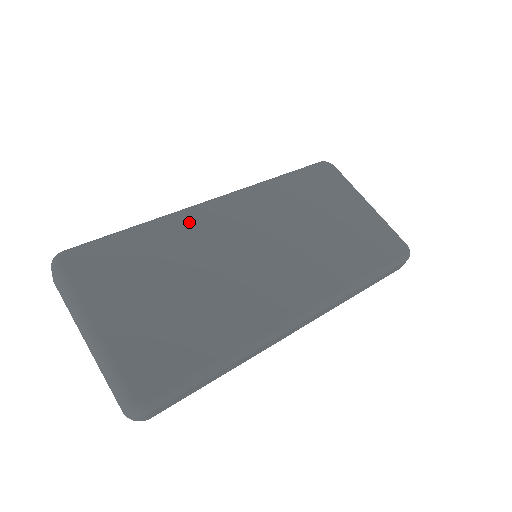
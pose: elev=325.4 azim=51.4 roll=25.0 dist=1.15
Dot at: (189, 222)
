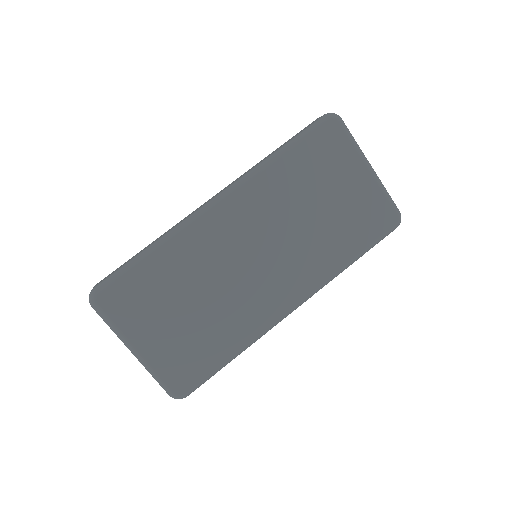
Dot at: (194, 237)
